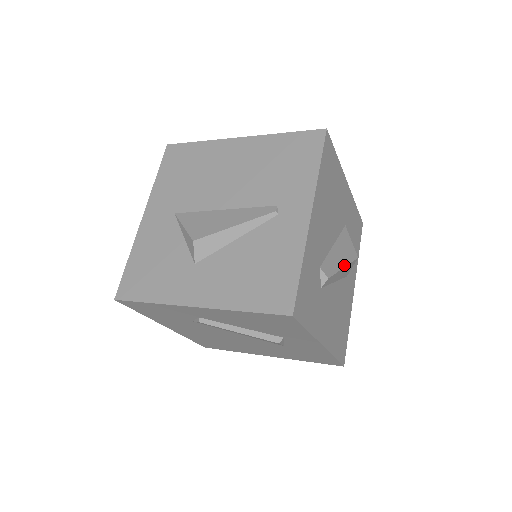
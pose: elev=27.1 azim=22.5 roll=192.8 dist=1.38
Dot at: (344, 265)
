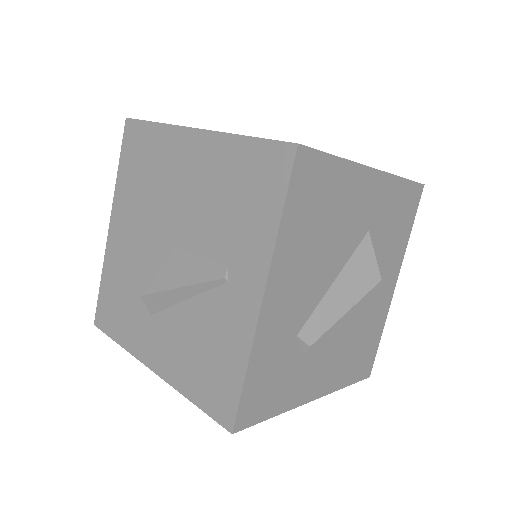
Dot at: (348, 308)
